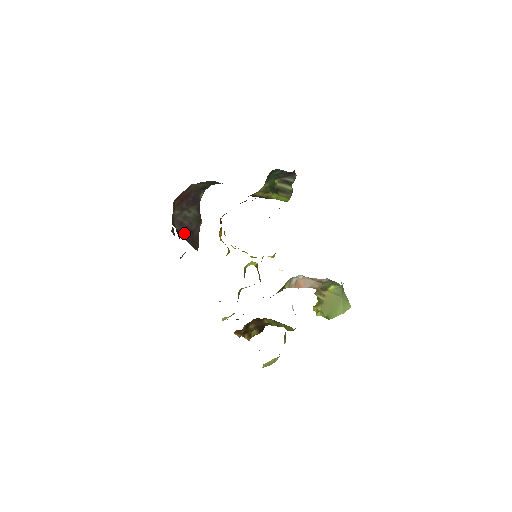
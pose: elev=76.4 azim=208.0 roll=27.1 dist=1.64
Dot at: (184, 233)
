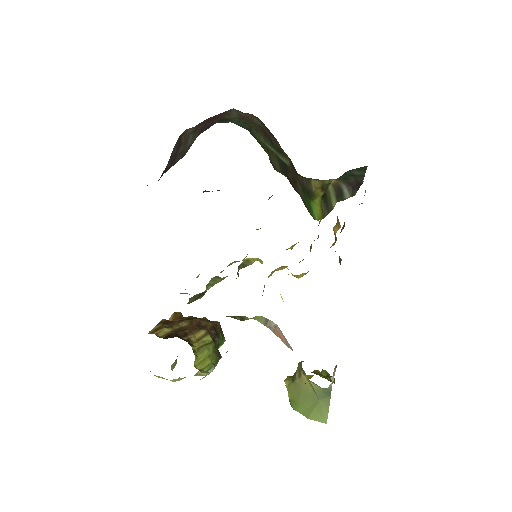
Dot at: (170, 159)
